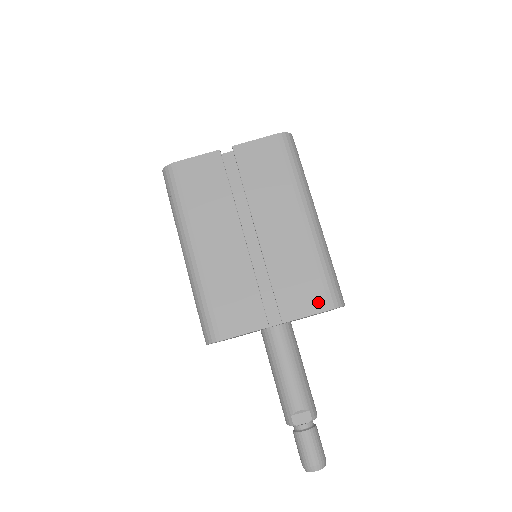
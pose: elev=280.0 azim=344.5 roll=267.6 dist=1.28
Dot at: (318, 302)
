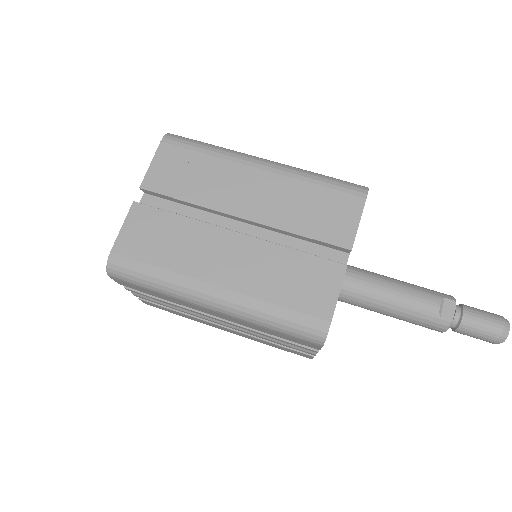
Dot at: (351, 205)
